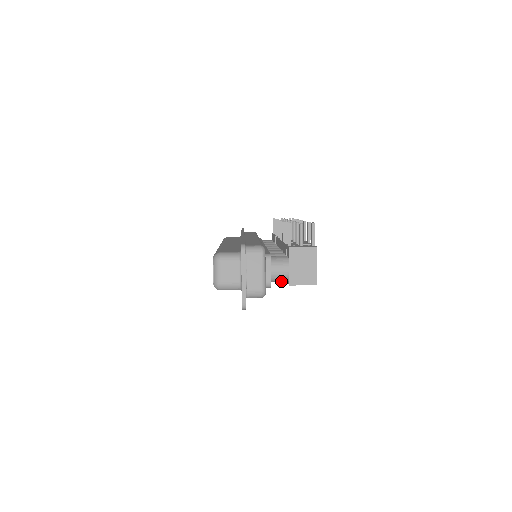
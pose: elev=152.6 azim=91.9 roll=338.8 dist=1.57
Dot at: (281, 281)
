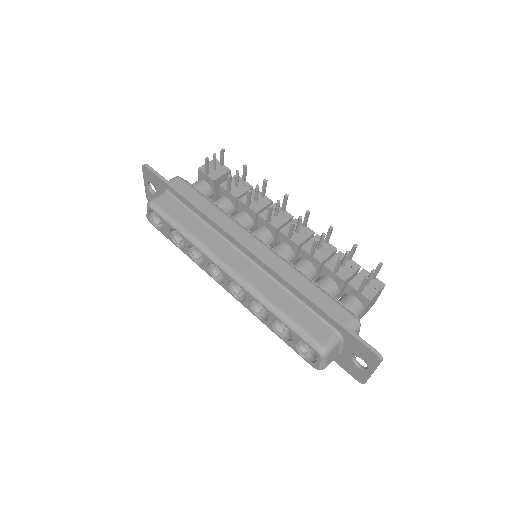
Dot at: occluded
